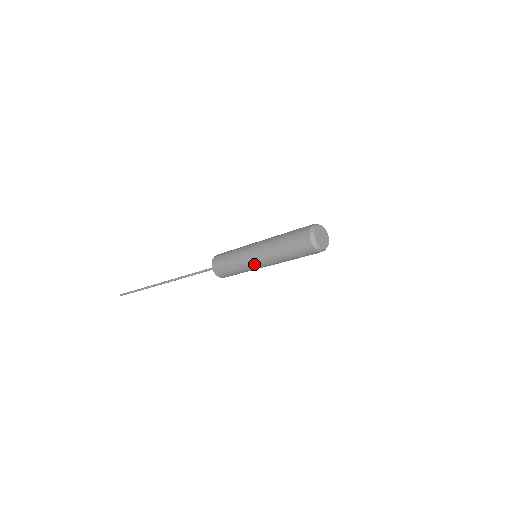
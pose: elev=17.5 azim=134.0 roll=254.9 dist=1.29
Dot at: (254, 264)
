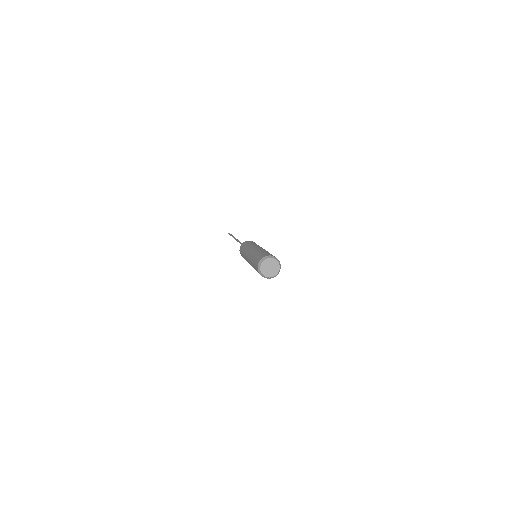
Dot at: occluded
